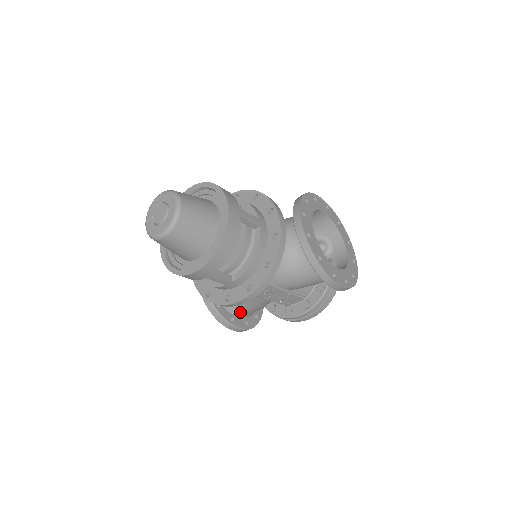
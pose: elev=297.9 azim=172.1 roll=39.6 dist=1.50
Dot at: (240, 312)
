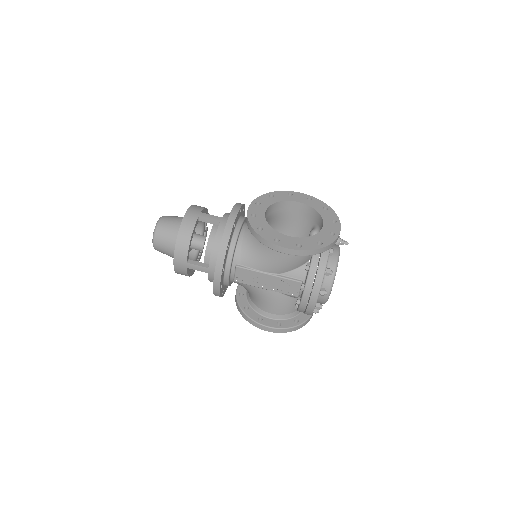
Dot at: (267, 313)
